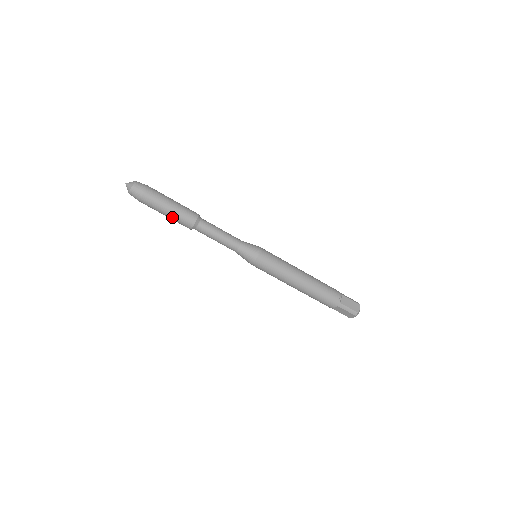
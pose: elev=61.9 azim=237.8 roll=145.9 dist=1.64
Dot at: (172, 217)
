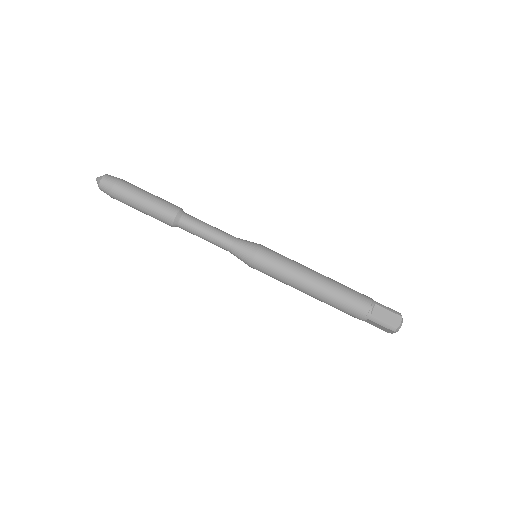
Dot at: (153, 201)
